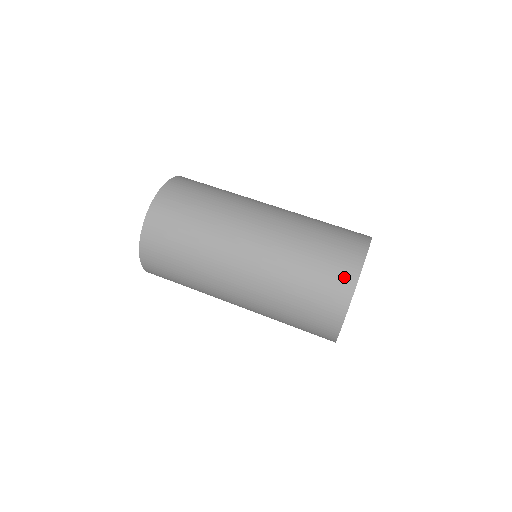
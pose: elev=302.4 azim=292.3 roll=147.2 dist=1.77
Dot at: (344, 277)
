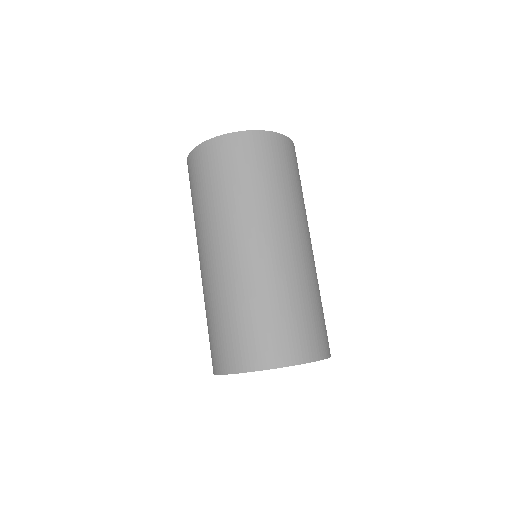
Dot at: (217, 360)
